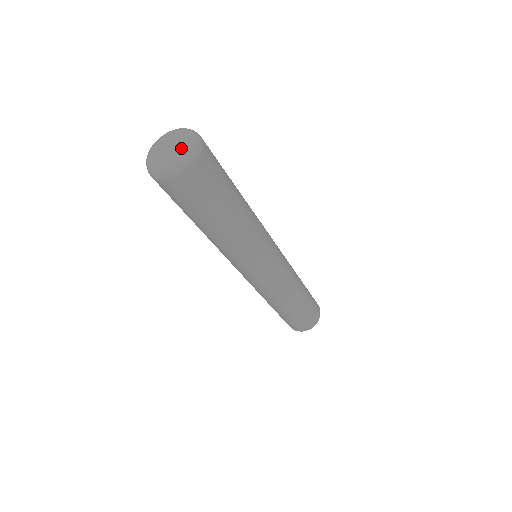
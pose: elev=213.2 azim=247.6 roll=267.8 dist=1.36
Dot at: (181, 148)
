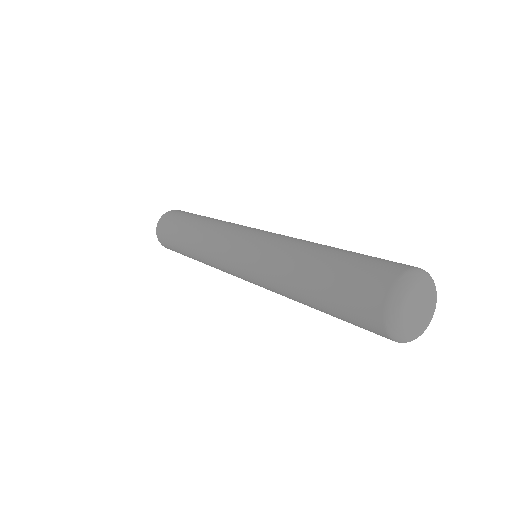
Dot at: (429, 310)
